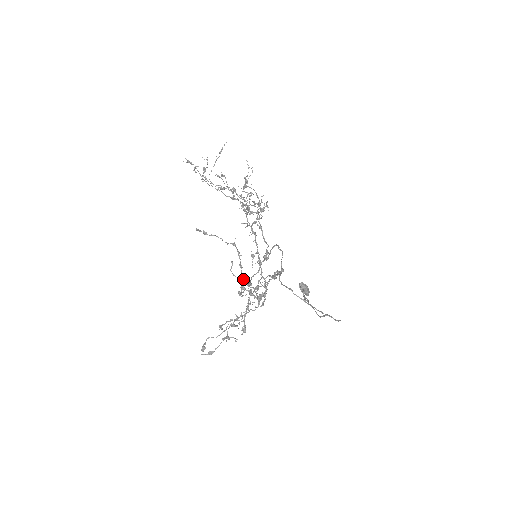
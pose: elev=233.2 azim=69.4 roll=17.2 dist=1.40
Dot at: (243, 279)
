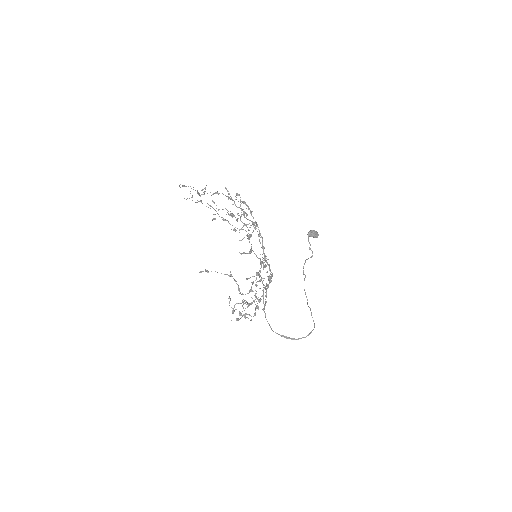
Dot at: (243, 294)
